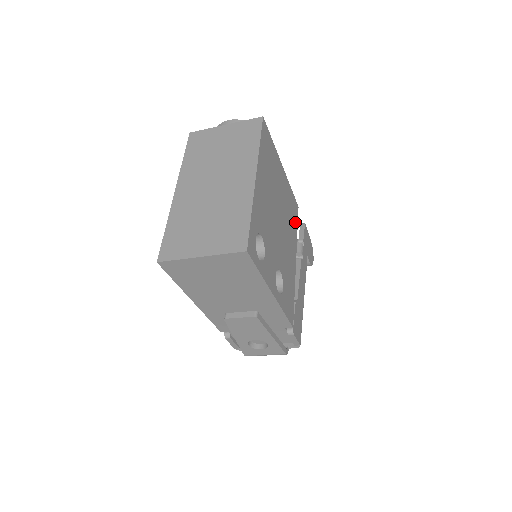
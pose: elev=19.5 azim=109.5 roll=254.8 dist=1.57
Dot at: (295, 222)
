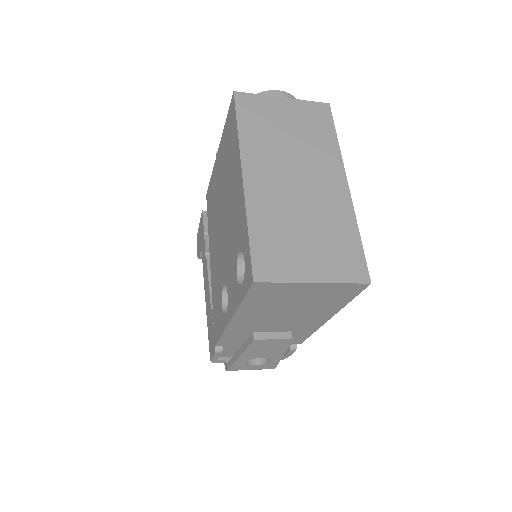
Dot at: occluded
